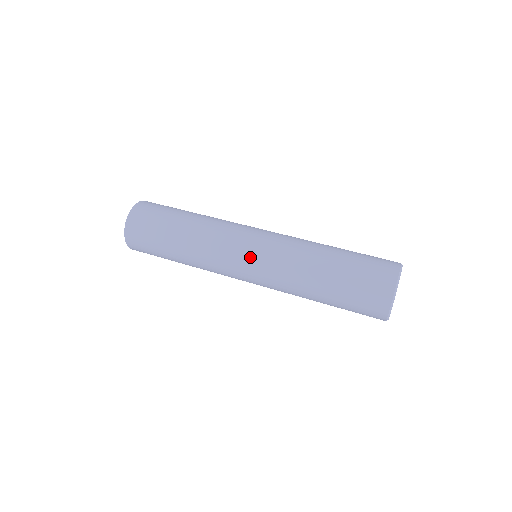
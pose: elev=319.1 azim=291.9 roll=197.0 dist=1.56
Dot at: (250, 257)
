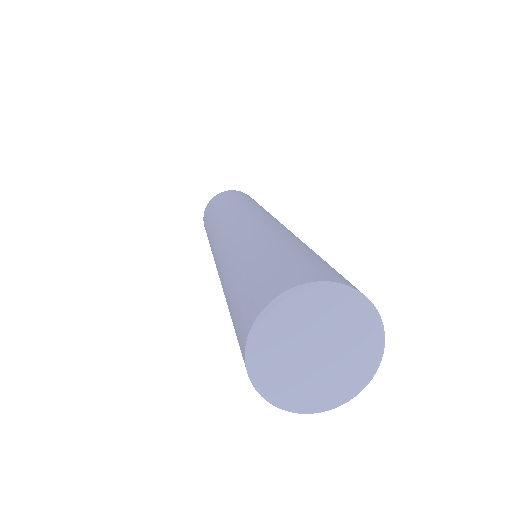
Dot at: (229, 227)
